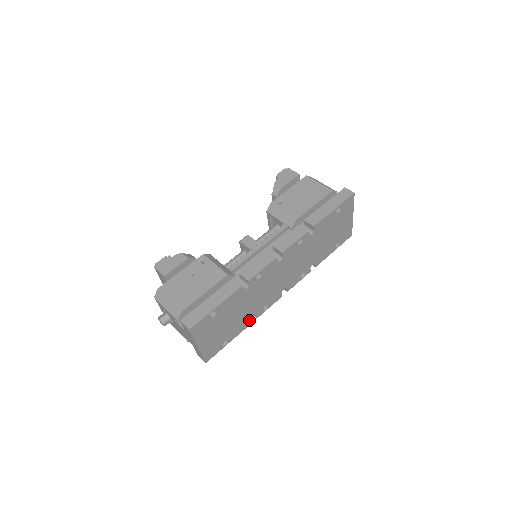
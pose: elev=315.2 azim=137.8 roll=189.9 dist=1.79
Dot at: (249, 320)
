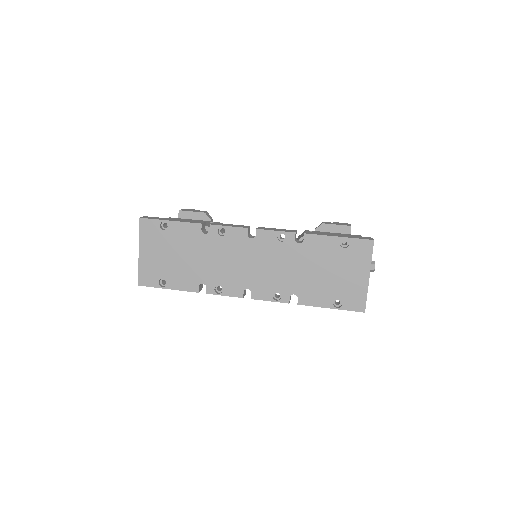
Dot at: (197, 284)
